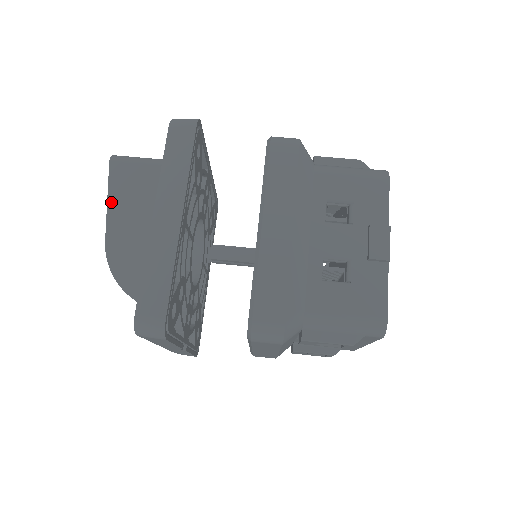
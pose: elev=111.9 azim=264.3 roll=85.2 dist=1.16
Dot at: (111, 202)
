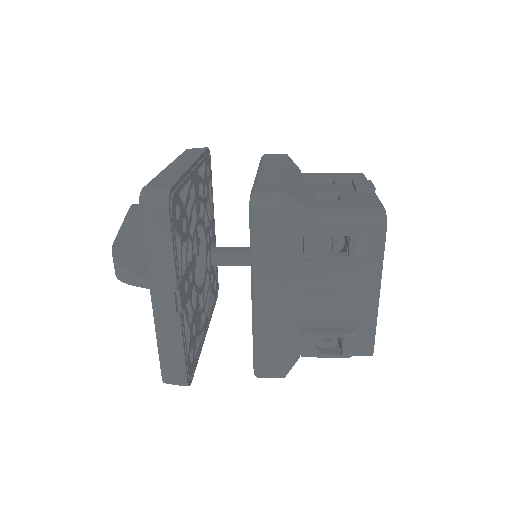
Dot at: (126, 223)
